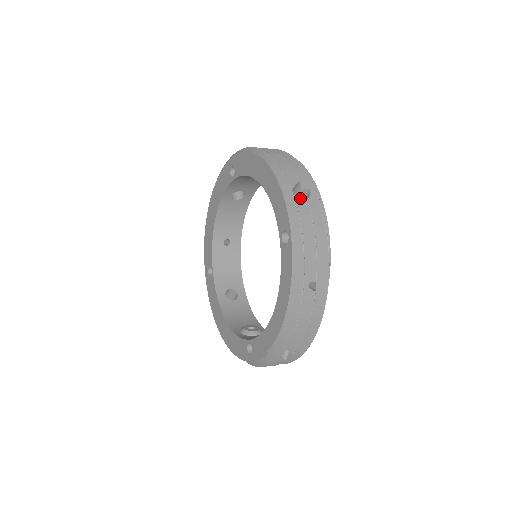
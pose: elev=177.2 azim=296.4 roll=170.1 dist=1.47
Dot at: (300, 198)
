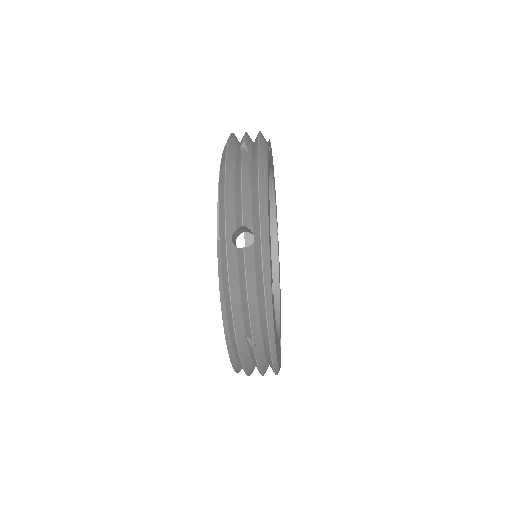
Dot at: occluded
